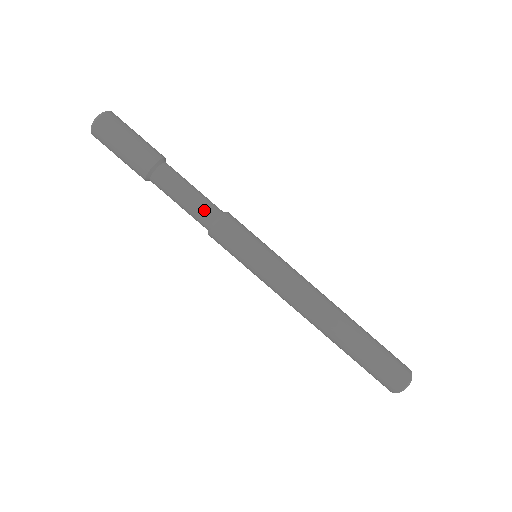
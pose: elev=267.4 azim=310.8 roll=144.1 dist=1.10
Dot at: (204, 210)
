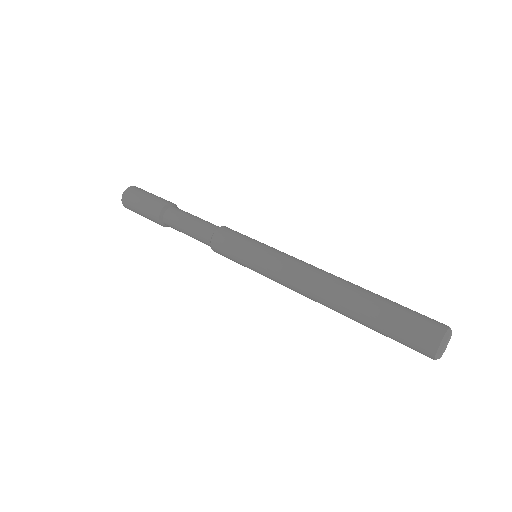
Dot at: (211, 223)
